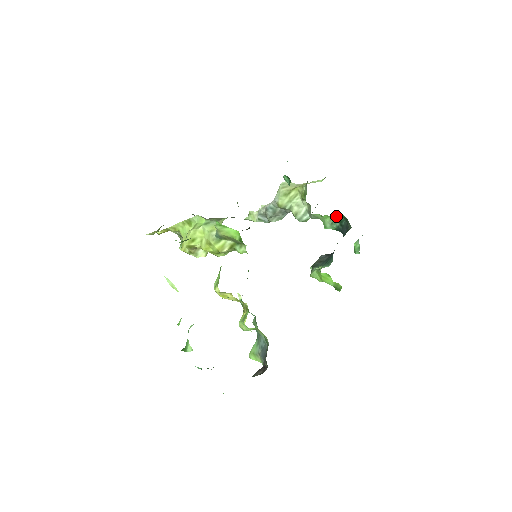
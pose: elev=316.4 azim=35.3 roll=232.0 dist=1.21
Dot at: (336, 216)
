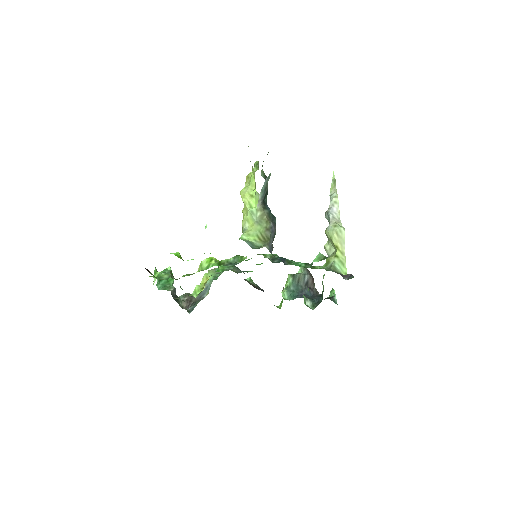
Dot at: occluded
